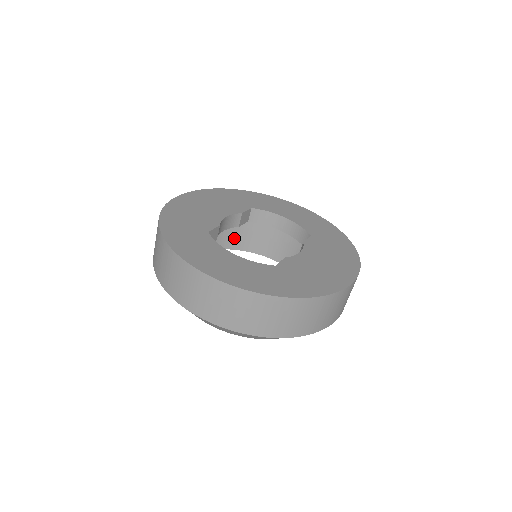
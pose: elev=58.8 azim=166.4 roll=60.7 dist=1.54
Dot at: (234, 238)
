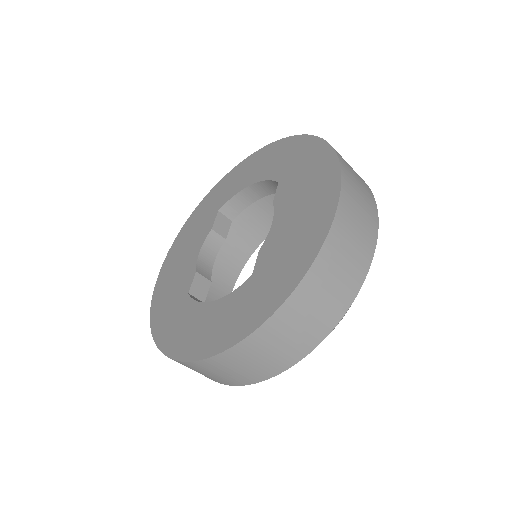
Dot at: (249, 236)
